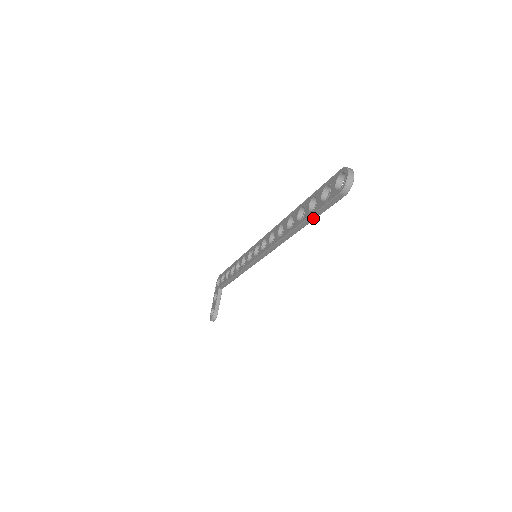
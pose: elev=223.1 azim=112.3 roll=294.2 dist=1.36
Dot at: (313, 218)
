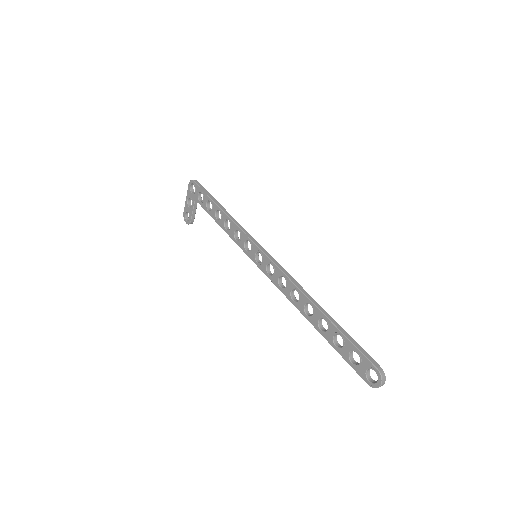
Dot at: (335, 346)
